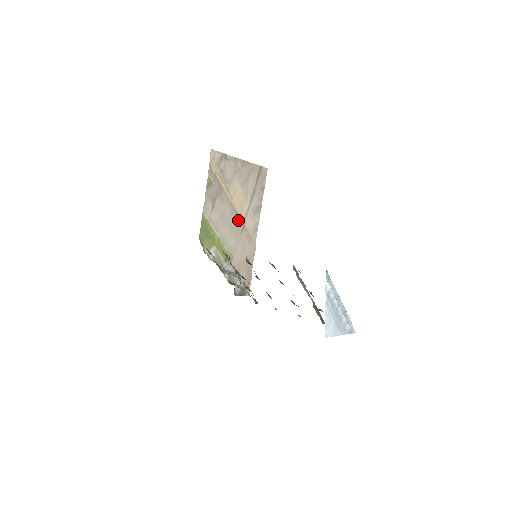
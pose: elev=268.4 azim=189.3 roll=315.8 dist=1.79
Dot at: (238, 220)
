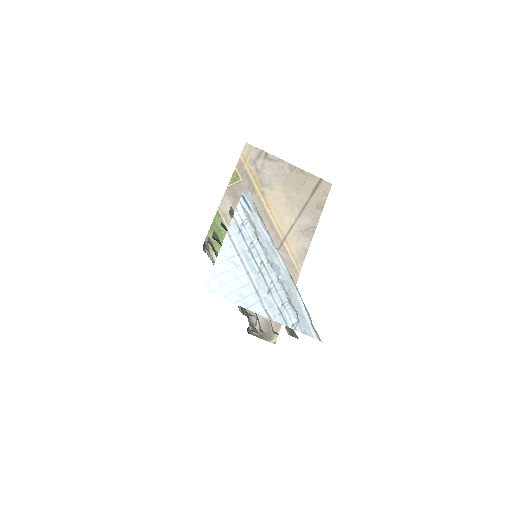
Dot at: (273, 235)
